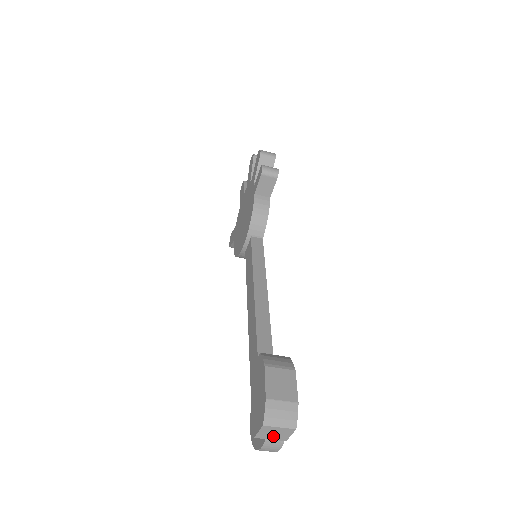
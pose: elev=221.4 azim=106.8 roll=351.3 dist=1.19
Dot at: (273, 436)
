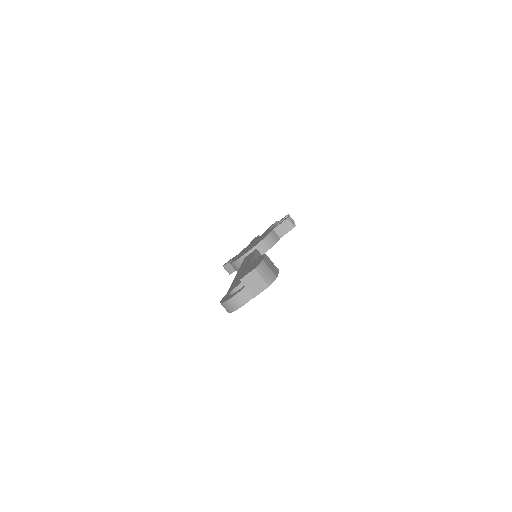
Dot at: (251, 286)
